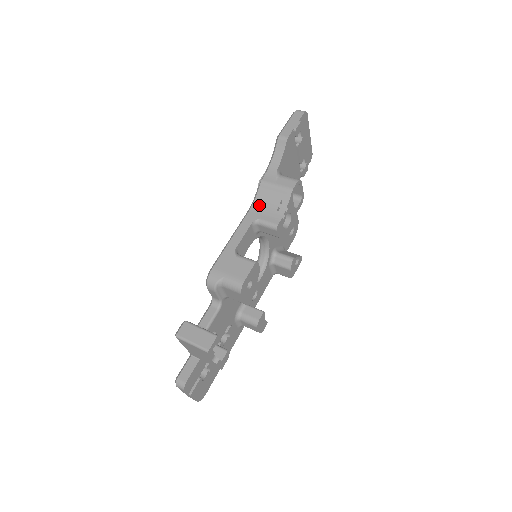
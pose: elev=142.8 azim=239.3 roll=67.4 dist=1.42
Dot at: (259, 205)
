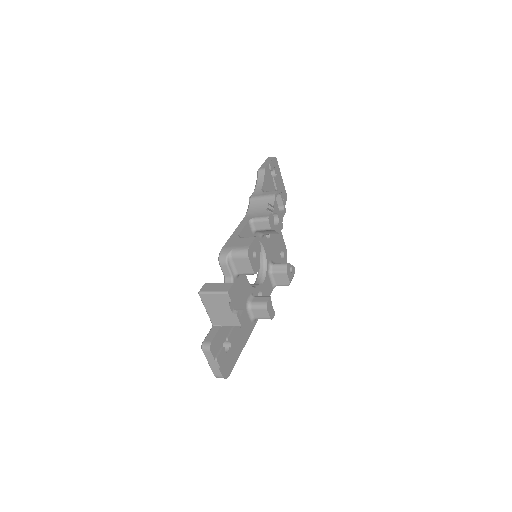
Dot at: (252, 211)
